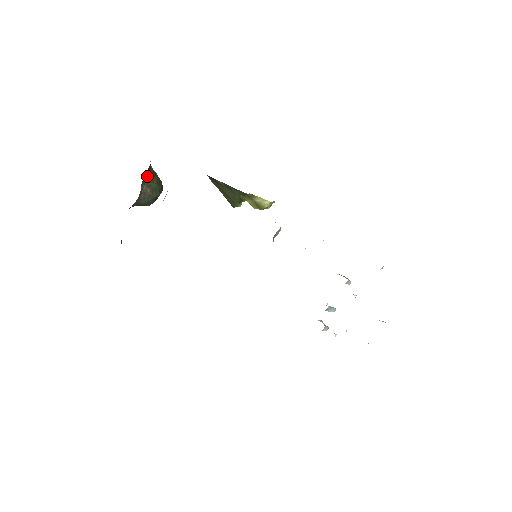
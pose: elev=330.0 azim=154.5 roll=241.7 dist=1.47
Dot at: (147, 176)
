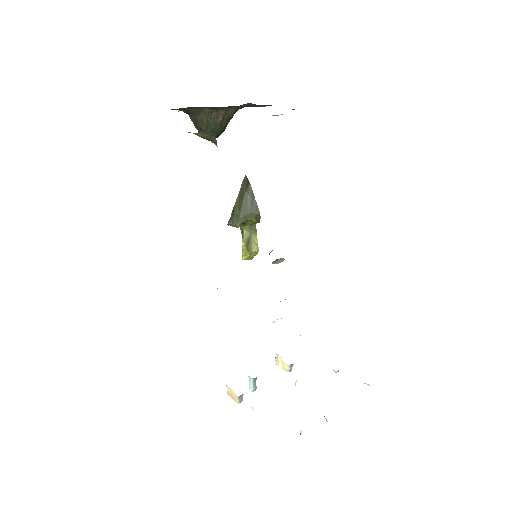
Dot at: (232, 110)
